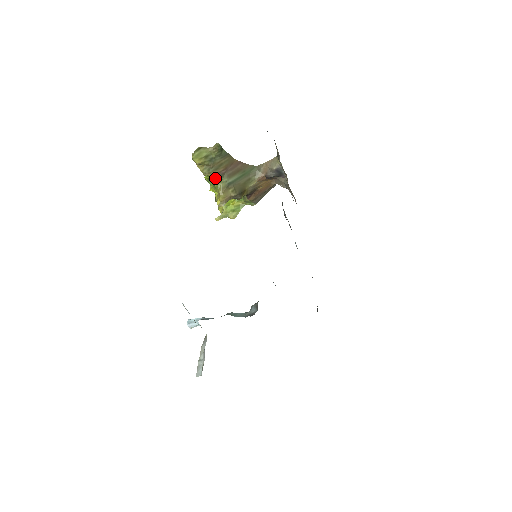
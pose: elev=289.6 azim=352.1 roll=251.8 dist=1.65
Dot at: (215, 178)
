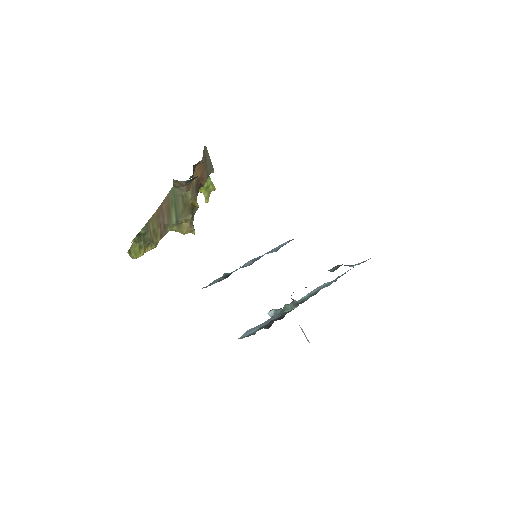
Dot at: (165, 234)
